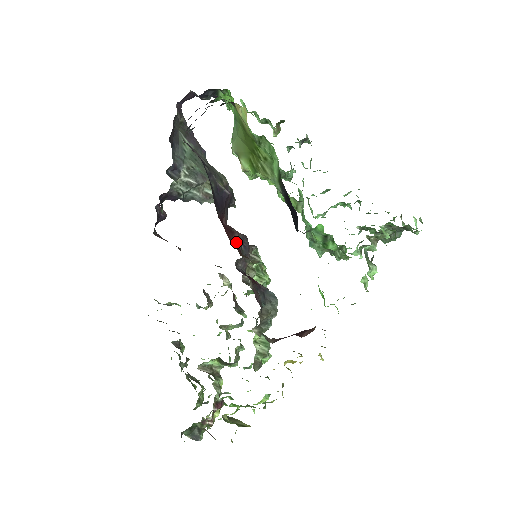
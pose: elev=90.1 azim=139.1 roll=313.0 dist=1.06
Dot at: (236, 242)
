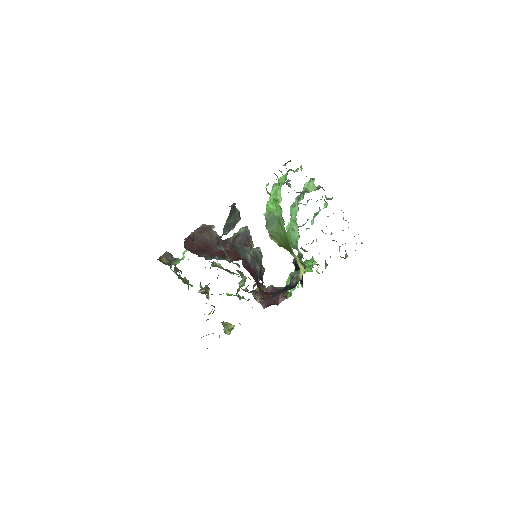
Dot at: (257, 278)
